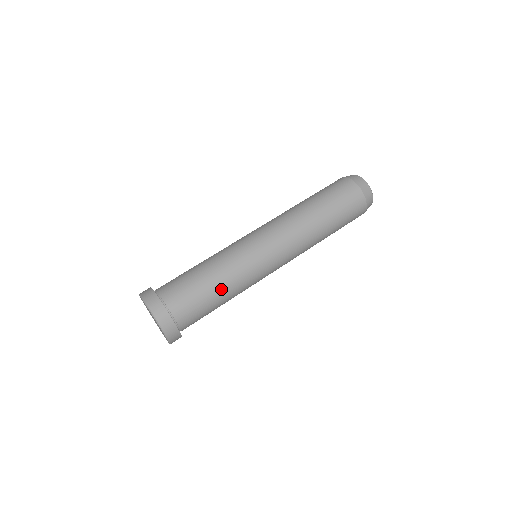
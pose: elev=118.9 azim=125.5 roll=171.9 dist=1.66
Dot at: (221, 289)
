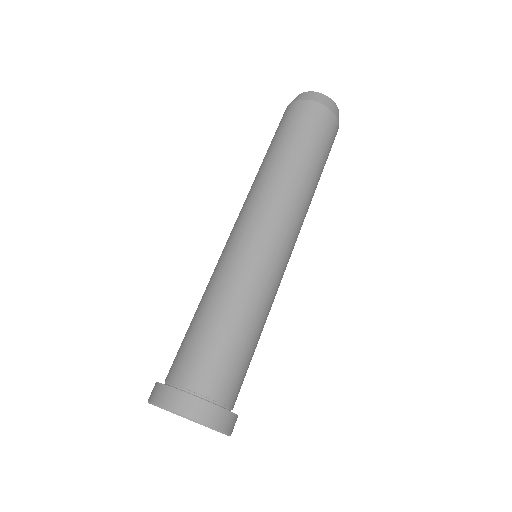
Dot at: (239, 319)
